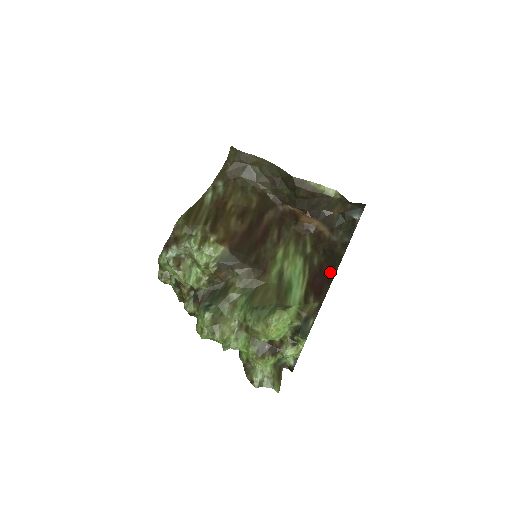
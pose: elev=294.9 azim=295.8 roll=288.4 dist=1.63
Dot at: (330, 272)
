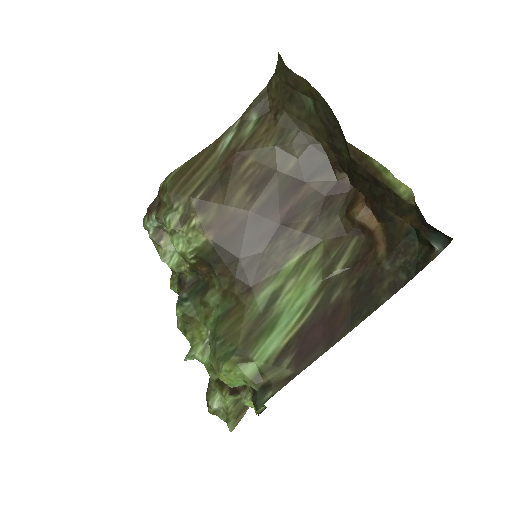
Dot at: (343, 325)
